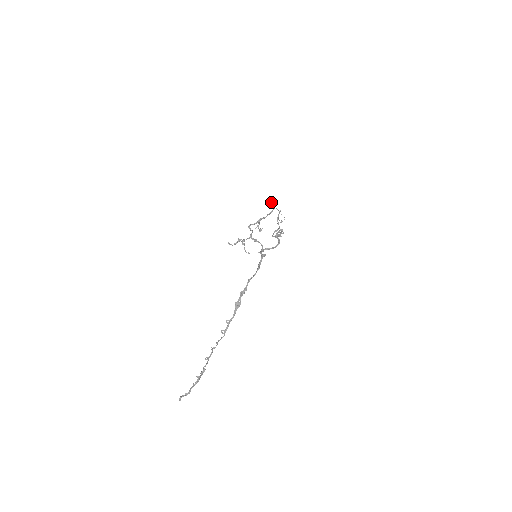
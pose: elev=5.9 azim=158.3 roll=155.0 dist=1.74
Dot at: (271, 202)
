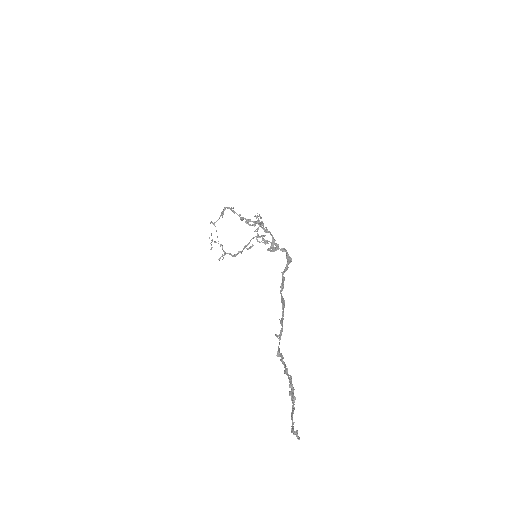
Dot at: (232, 210)
